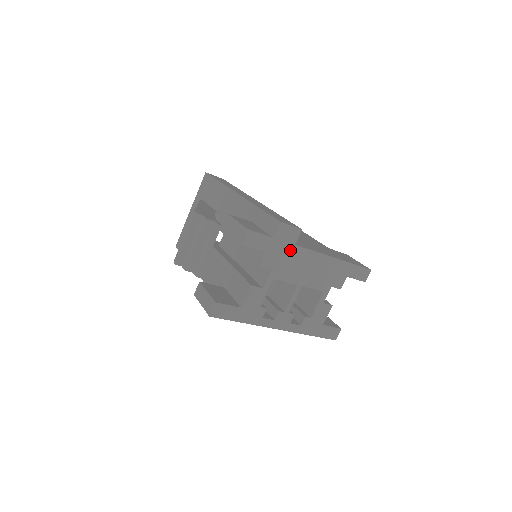
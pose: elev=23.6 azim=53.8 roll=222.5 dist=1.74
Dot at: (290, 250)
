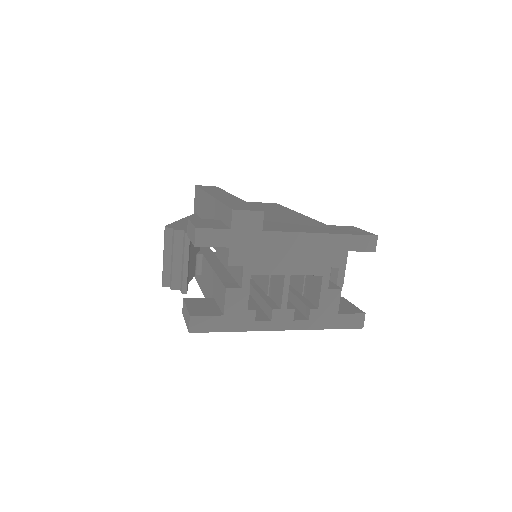
Dot at: (258, 238)
